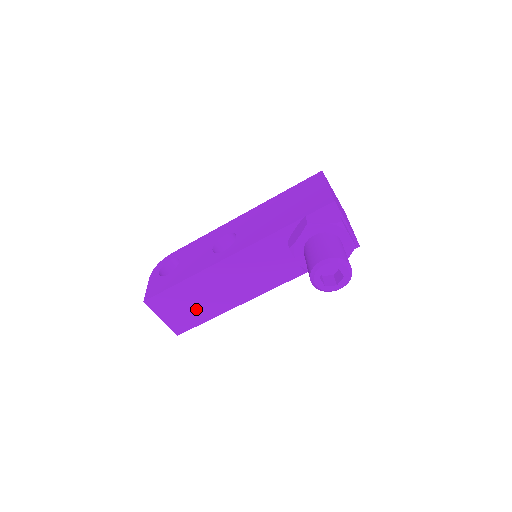
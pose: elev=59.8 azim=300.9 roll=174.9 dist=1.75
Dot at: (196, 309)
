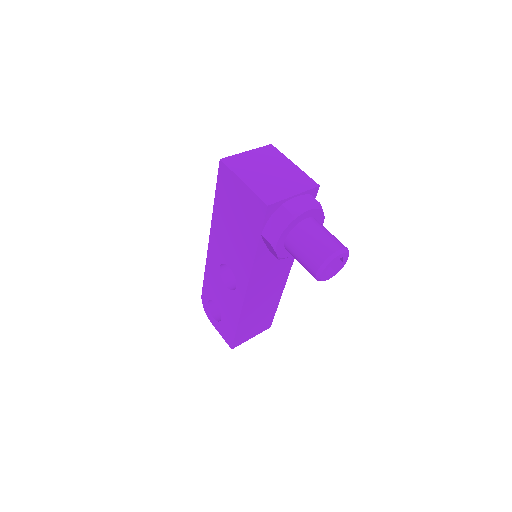
Dot at: (263, 316)
